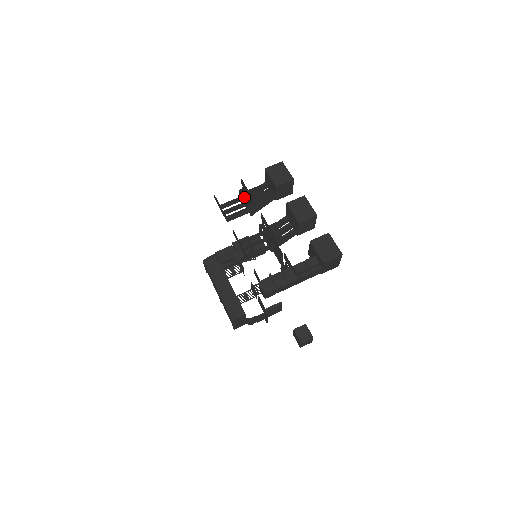
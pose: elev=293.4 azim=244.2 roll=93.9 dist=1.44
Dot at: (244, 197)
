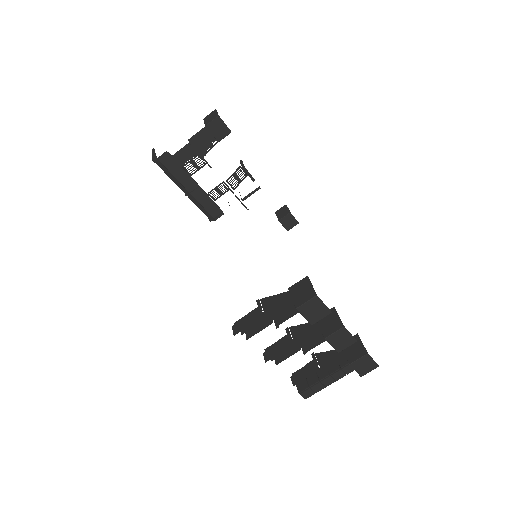
Dot at: occluded
